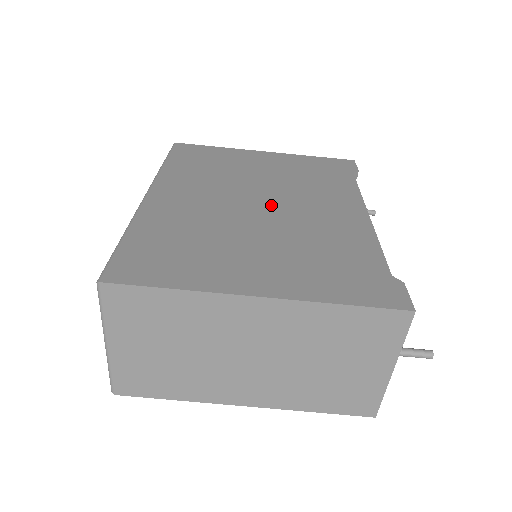
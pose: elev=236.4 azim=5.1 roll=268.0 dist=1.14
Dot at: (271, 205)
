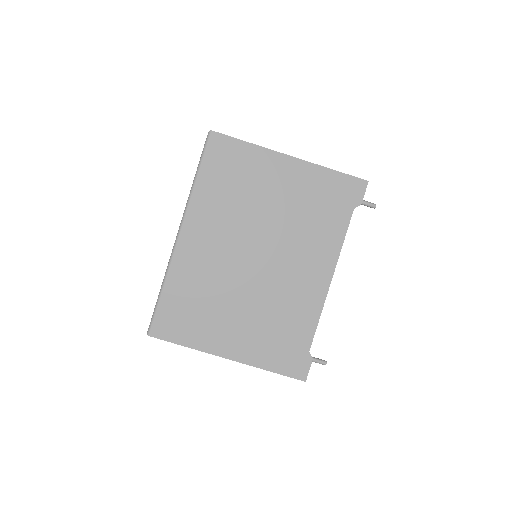
Dot at: (264, 261)
